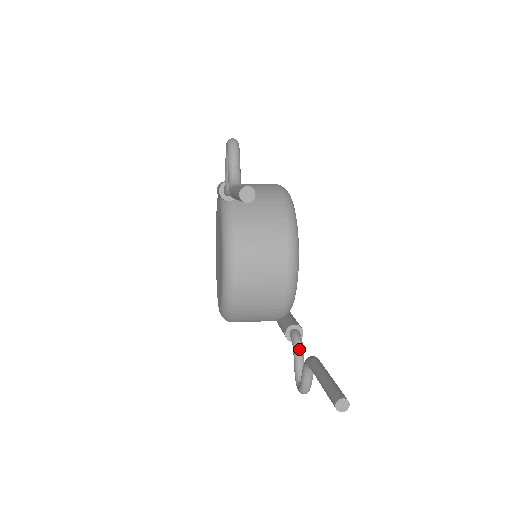
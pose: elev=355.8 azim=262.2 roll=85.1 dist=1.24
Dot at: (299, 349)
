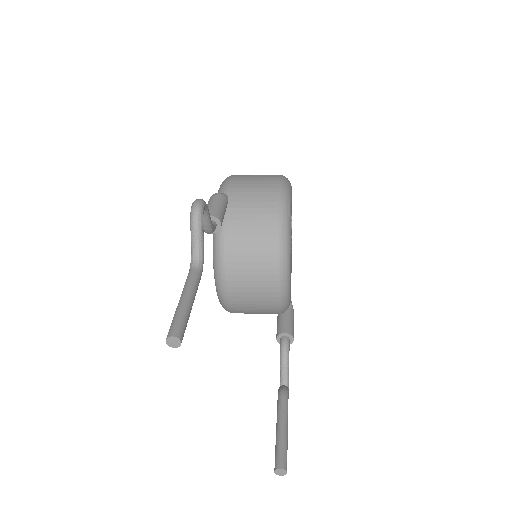
Dot at: (284, 360)
